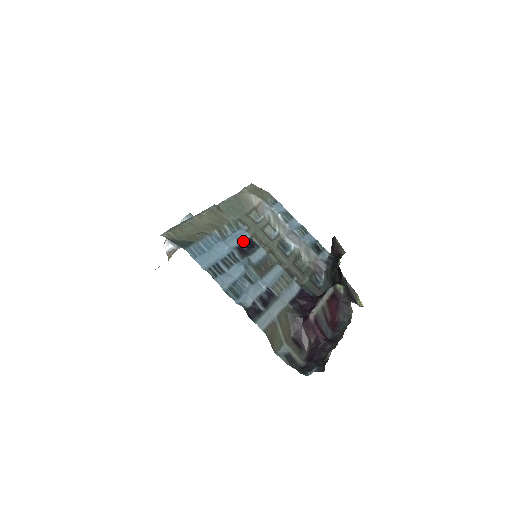
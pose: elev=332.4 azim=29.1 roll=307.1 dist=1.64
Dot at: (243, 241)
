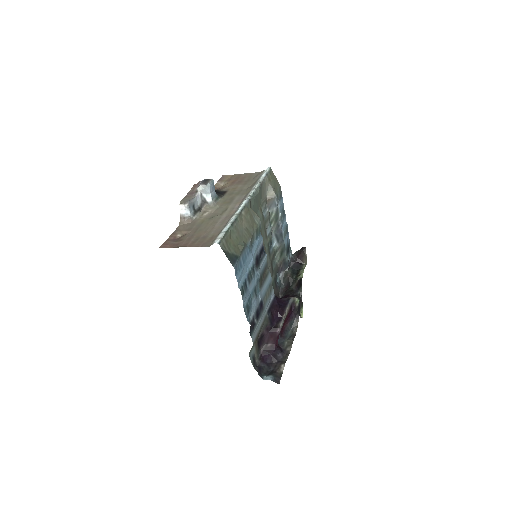
Dot at: (259, 249)
